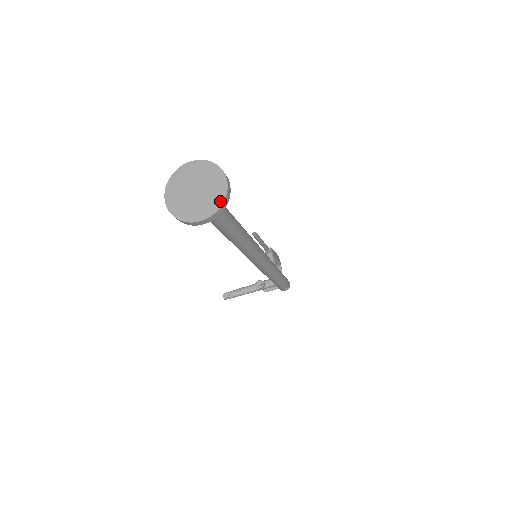
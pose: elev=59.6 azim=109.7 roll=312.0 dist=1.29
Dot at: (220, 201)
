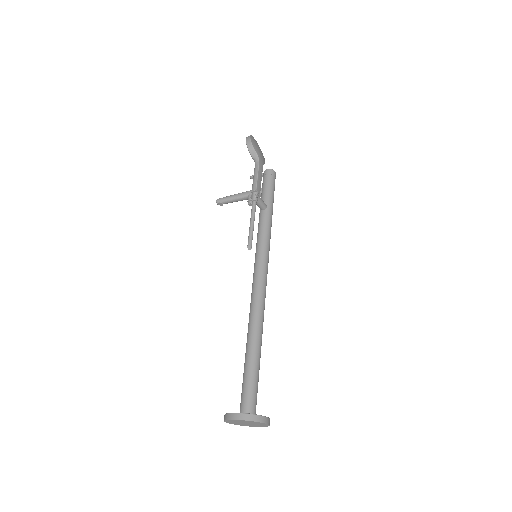
Dot at: (266, 426)
